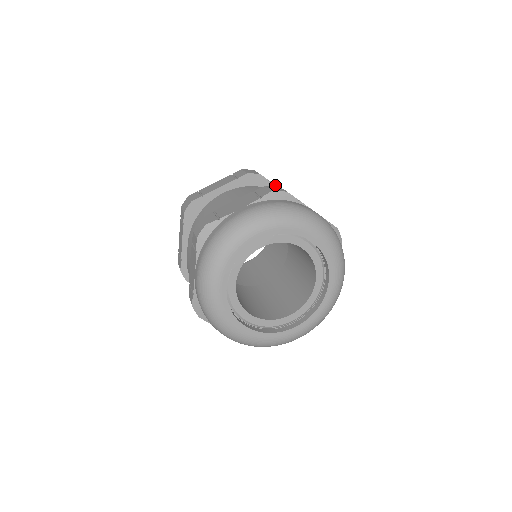
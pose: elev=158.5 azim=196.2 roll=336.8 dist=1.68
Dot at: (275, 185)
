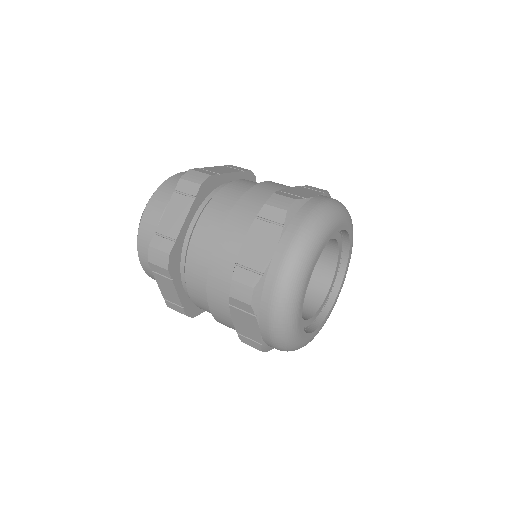
Dot at: occluded
